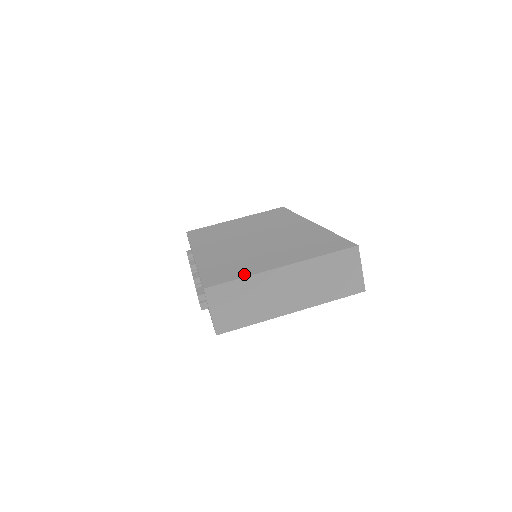
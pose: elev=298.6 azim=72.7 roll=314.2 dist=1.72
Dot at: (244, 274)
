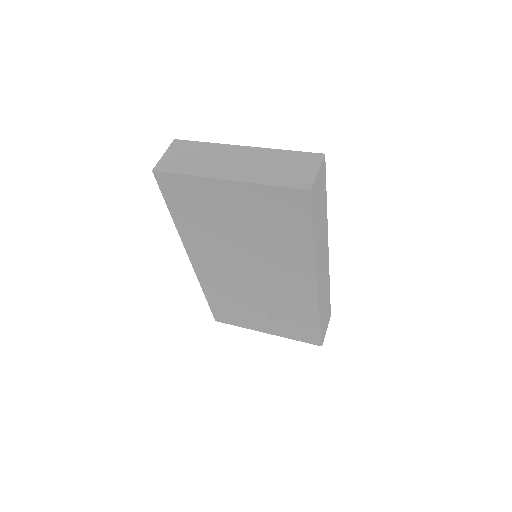
Dot at: occluded
